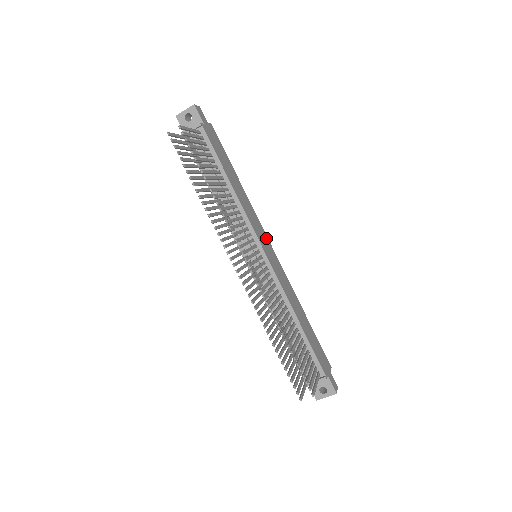
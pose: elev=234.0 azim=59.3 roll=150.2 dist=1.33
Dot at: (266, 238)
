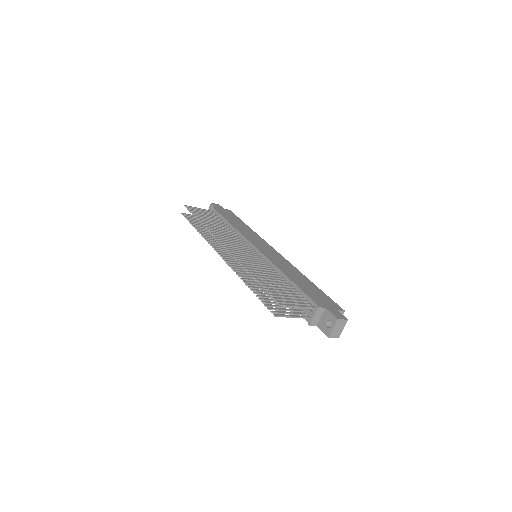
Dot at: (269, 247)
